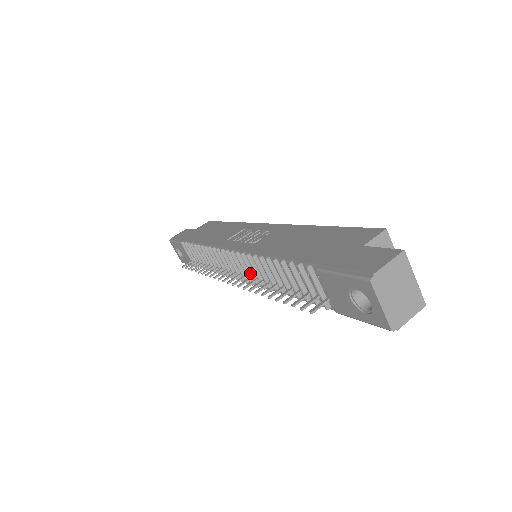
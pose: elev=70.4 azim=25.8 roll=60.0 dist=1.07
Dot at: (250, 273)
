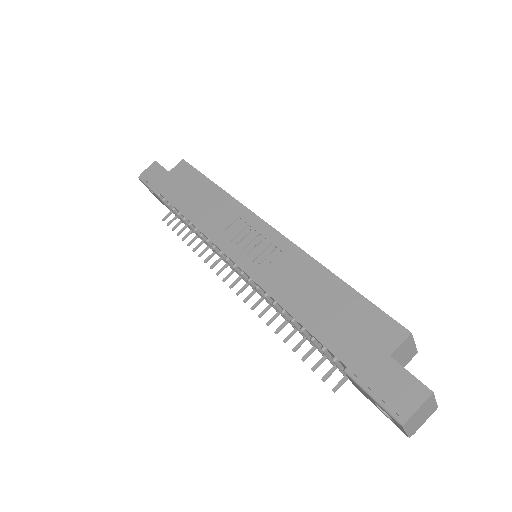
Dot at: (256, 291)
